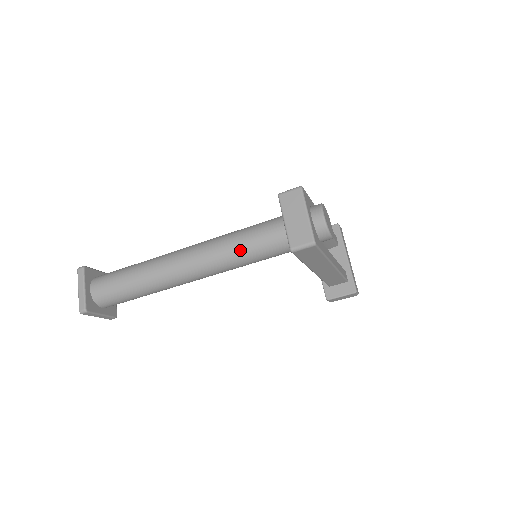
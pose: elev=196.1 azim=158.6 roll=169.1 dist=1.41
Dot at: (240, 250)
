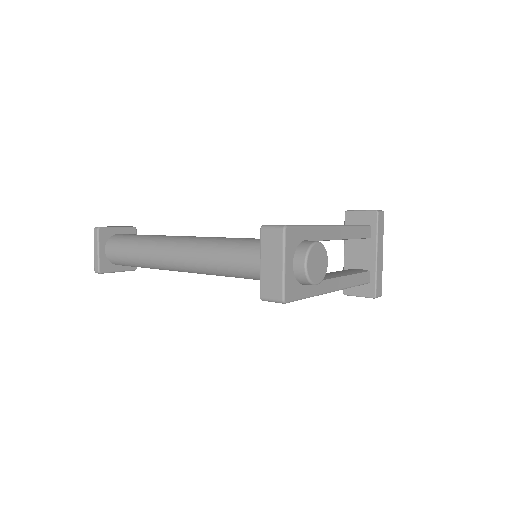
Dot at: (223, 268)
